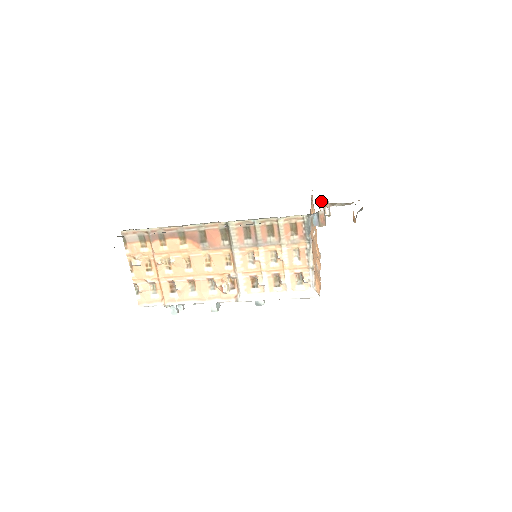
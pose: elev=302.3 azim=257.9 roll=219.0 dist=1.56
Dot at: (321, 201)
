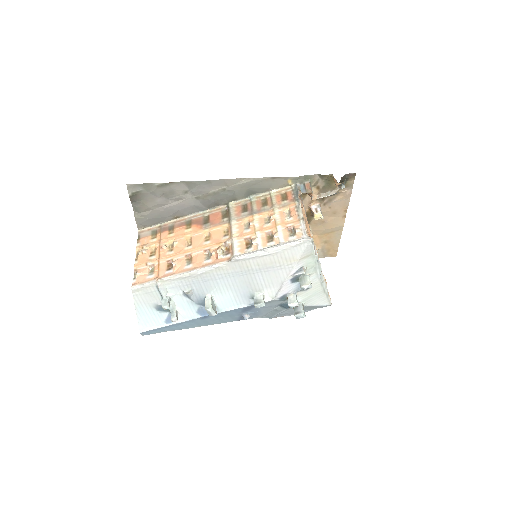
Dot at: (312, 203)
